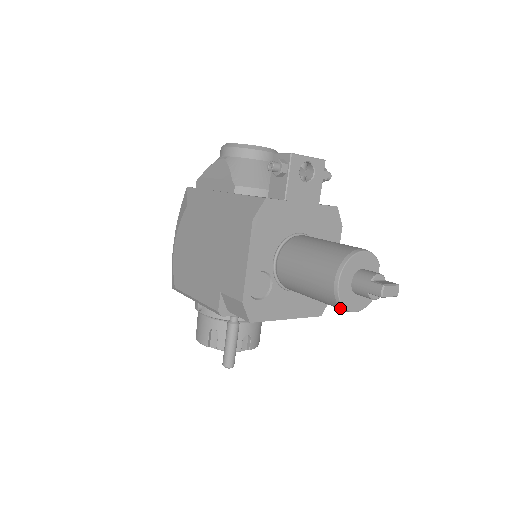
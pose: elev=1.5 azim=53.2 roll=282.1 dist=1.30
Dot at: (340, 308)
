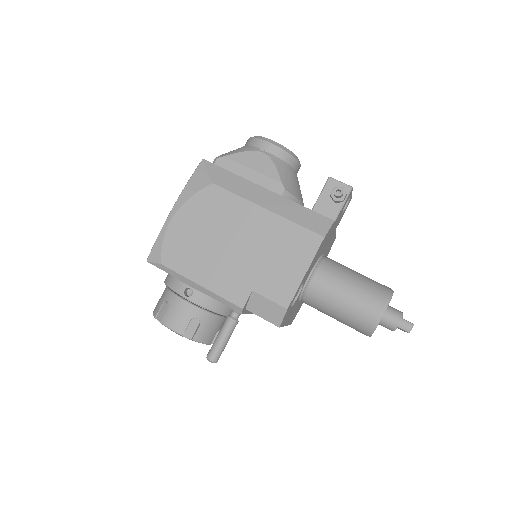
Dot at: (367, 332)
